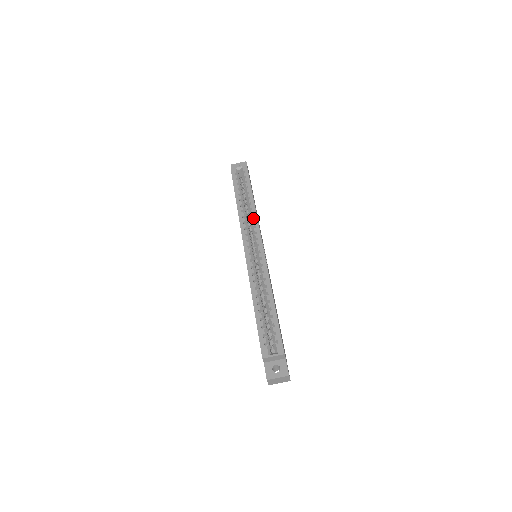
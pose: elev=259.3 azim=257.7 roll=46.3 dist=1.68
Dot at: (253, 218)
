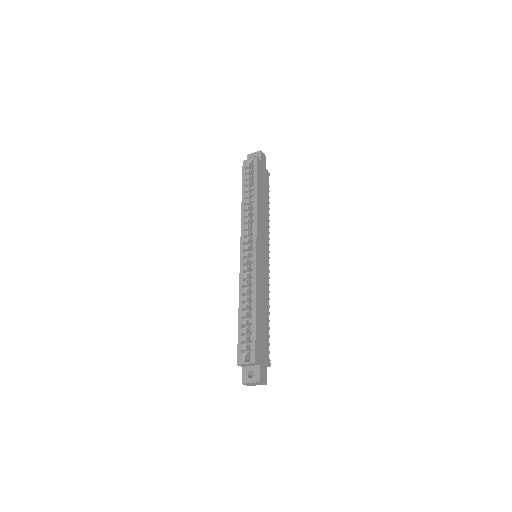
Dot at: (253, 218)
